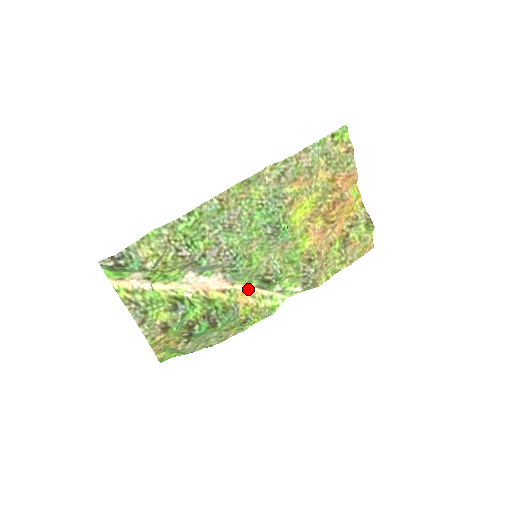
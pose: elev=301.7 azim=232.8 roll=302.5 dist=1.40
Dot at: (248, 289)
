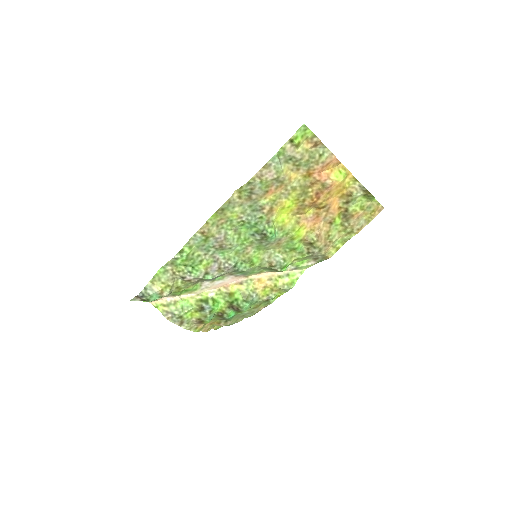
Dot at: (263, 275)
